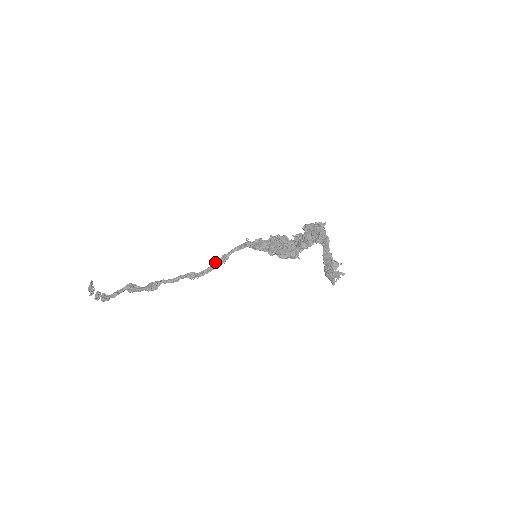
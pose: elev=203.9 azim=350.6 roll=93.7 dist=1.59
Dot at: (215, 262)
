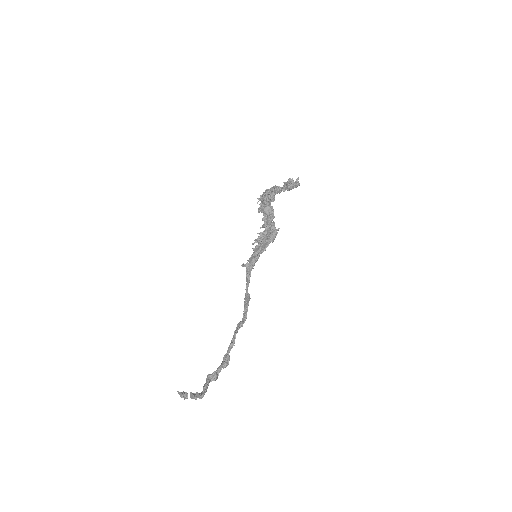
Dot at: (244, 303)
